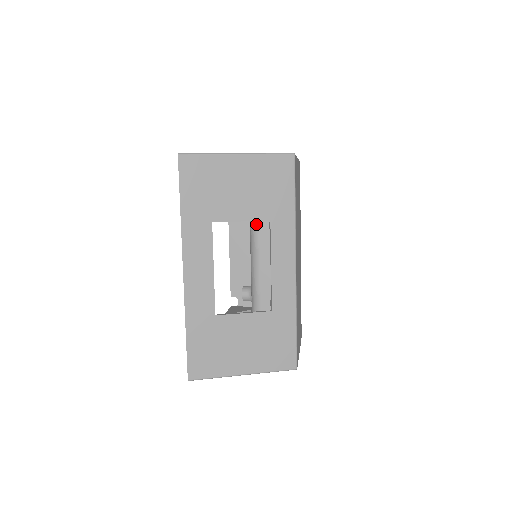
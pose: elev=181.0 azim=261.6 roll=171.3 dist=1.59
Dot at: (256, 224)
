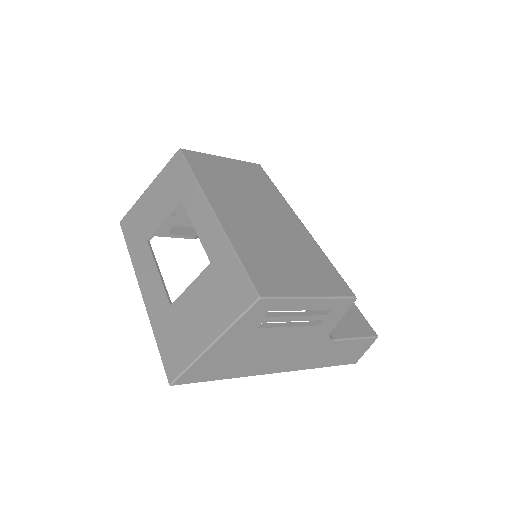
Dot at: occluded
